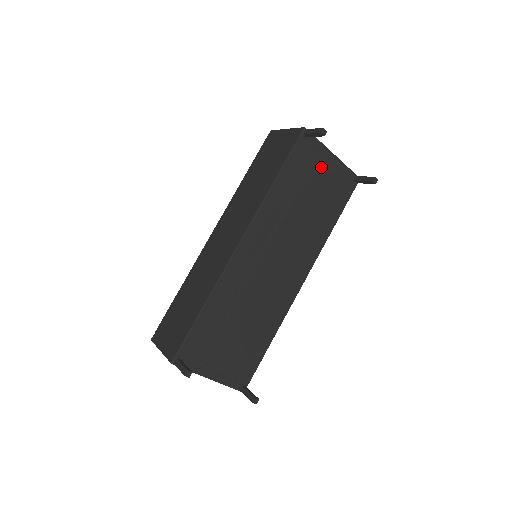
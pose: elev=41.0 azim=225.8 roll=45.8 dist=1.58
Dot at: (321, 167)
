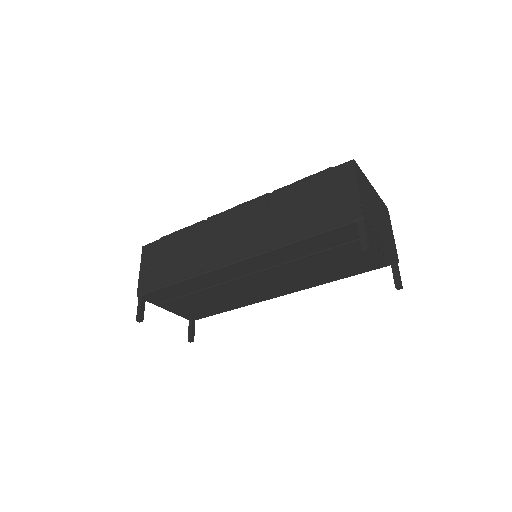
Dot at: (359, 246)
